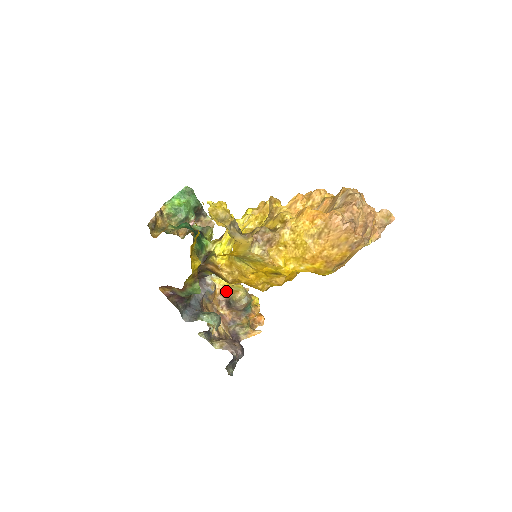
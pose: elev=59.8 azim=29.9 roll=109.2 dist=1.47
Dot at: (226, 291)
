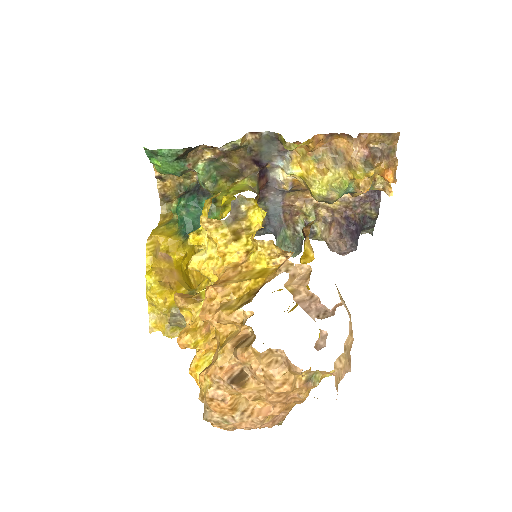
Dot at: occluded
